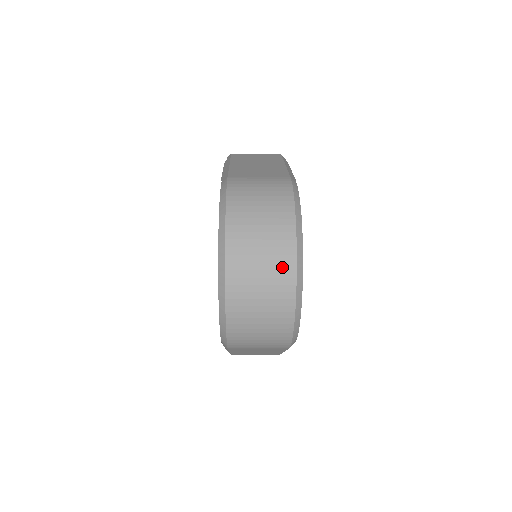
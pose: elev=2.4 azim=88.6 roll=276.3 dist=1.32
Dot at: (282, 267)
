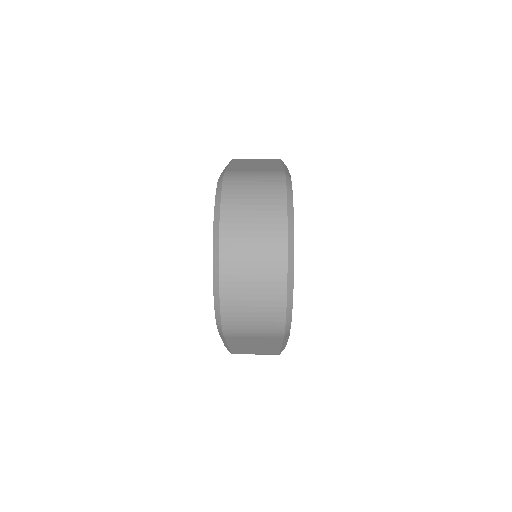
Dot at: (273, 249)
